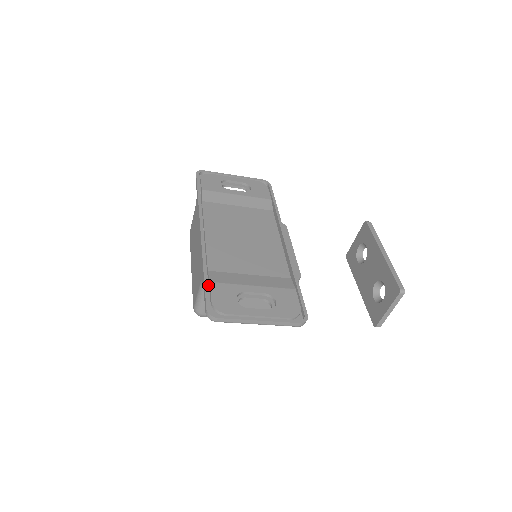
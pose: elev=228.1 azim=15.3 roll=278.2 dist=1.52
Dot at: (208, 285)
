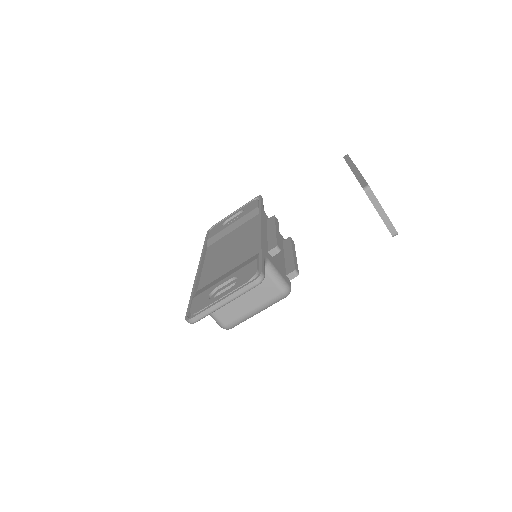
Dot at: occluded
